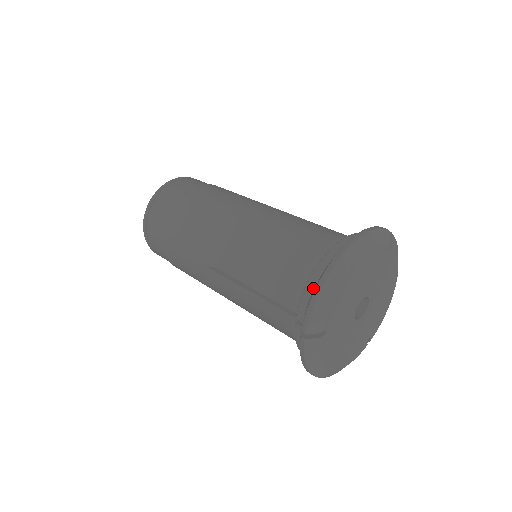
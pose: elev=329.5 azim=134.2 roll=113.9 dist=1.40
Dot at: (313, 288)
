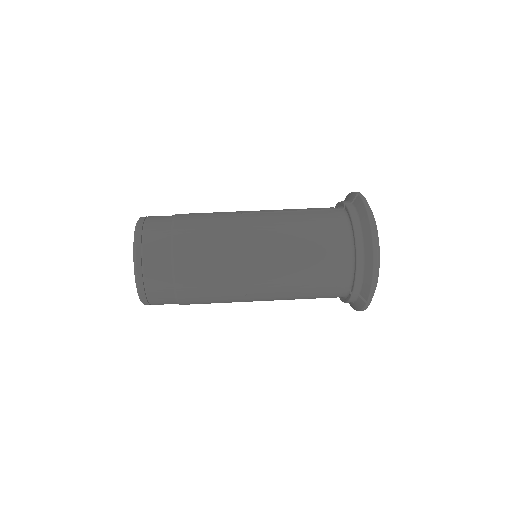
Dot at: (362, 273)
